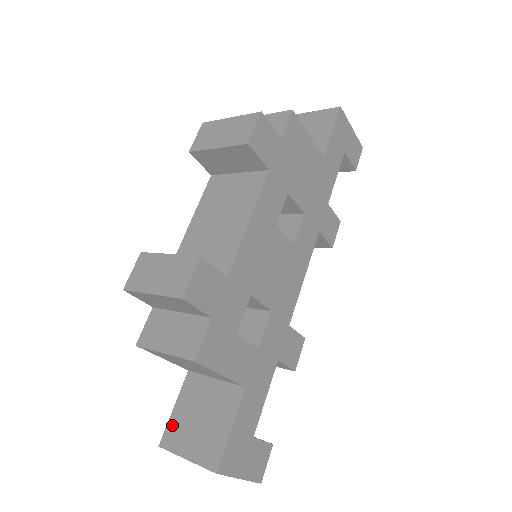
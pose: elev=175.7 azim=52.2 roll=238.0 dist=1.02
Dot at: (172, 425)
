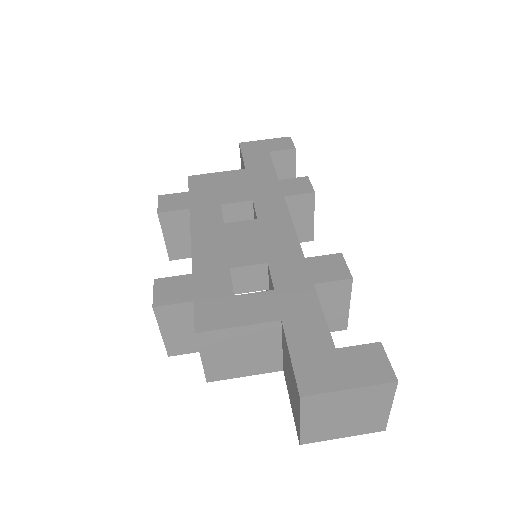
Dot at: (294, 417)
